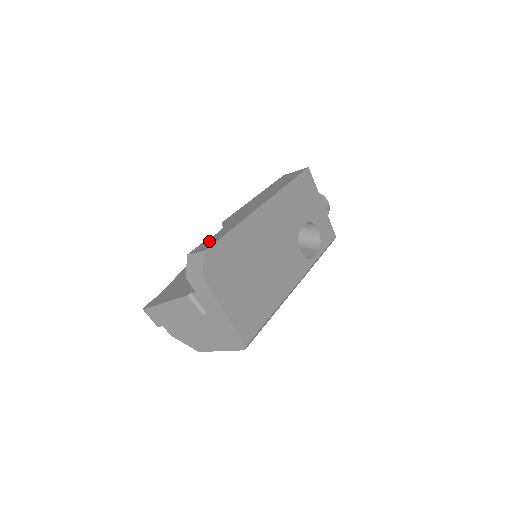
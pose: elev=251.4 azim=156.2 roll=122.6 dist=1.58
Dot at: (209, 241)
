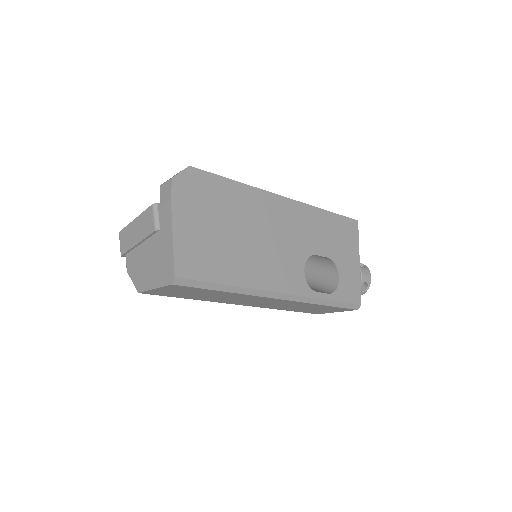
Dot at: occluded
